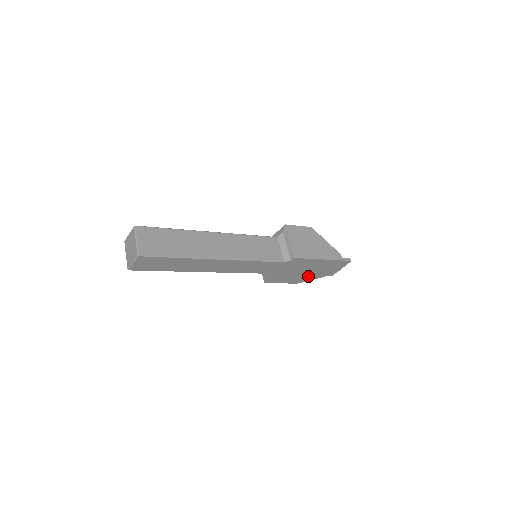
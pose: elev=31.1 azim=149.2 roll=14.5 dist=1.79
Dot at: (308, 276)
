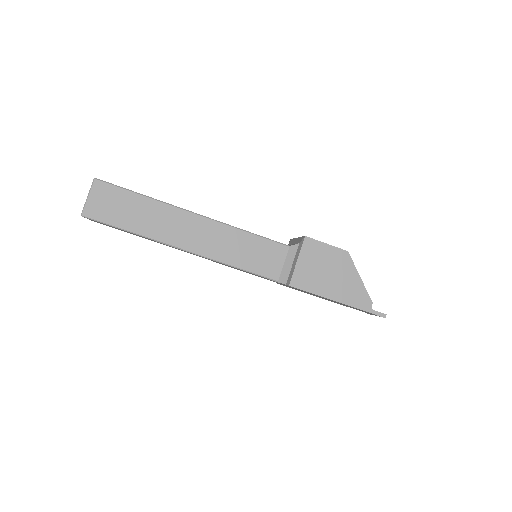
Dot at: occluded
